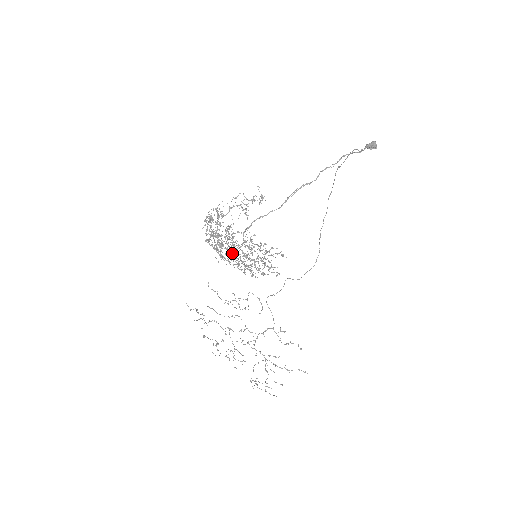
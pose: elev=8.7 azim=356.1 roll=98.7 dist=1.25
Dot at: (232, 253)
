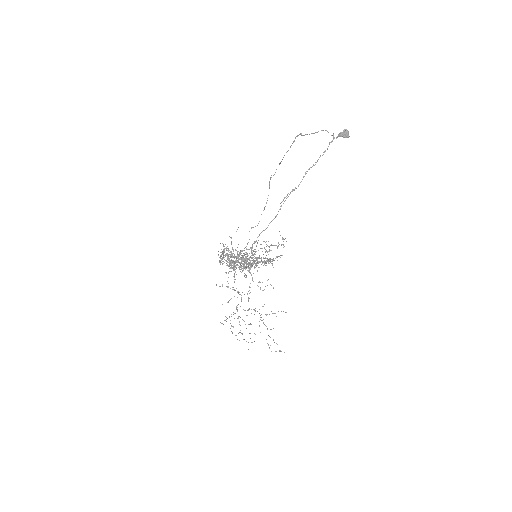
Dot at: (243, 266)
